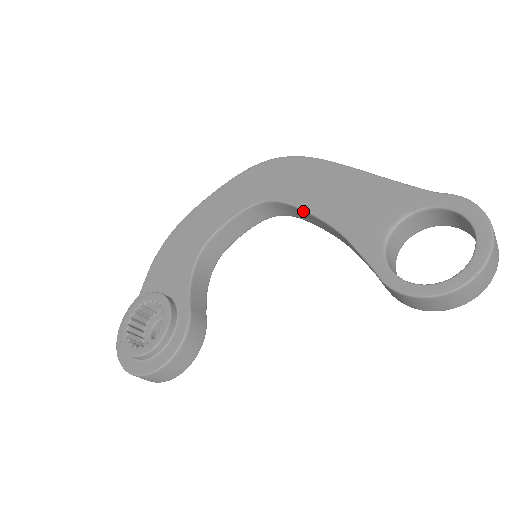
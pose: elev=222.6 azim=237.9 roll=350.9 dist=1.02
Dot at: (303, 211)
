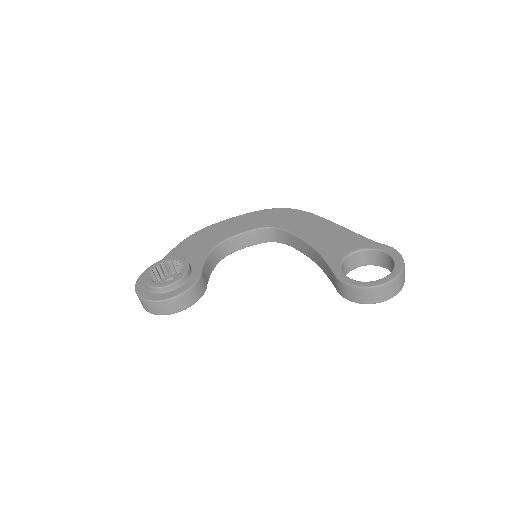
Dot at: (296, 237)
